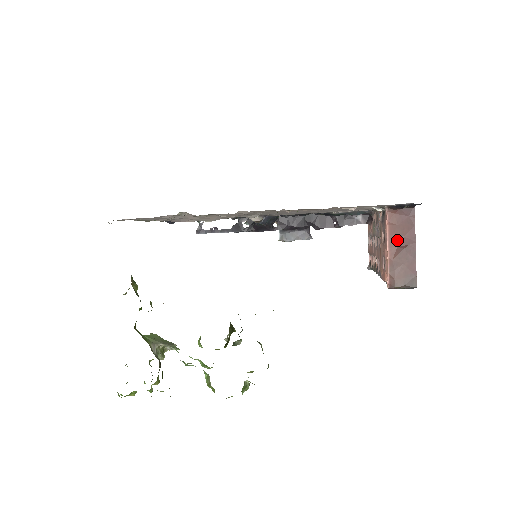
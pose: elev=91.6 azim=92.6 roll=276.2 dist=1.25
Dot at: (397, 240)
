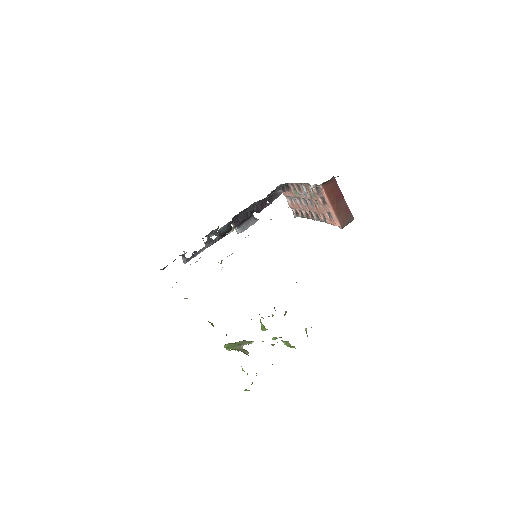
Dot at: (334, 200)
